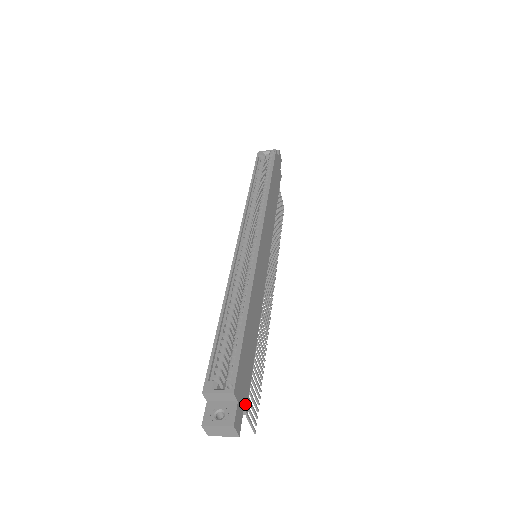
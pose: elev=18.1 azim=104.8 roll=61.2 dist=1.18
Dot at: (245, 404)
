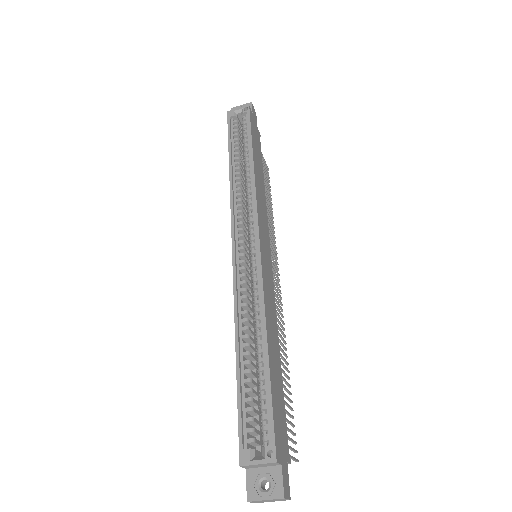
Dot at: (287, 455)
